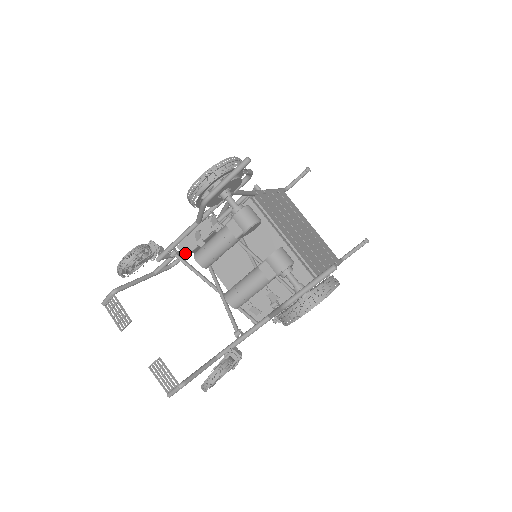
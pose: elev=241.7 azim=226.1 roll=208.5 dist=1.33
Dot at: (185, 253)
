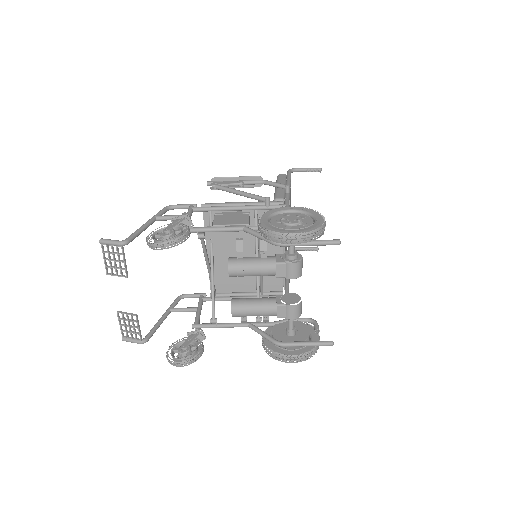
Dot at: (211, 241)
